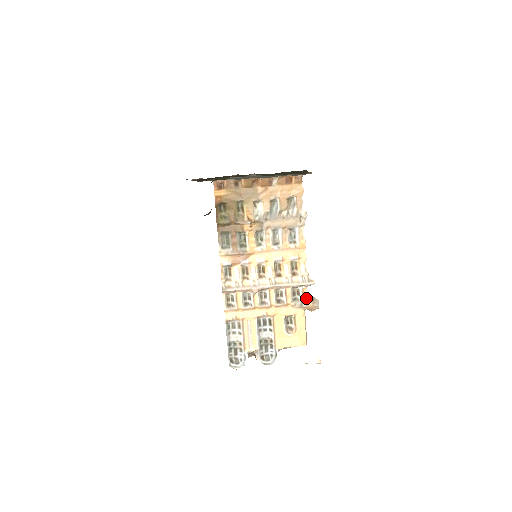
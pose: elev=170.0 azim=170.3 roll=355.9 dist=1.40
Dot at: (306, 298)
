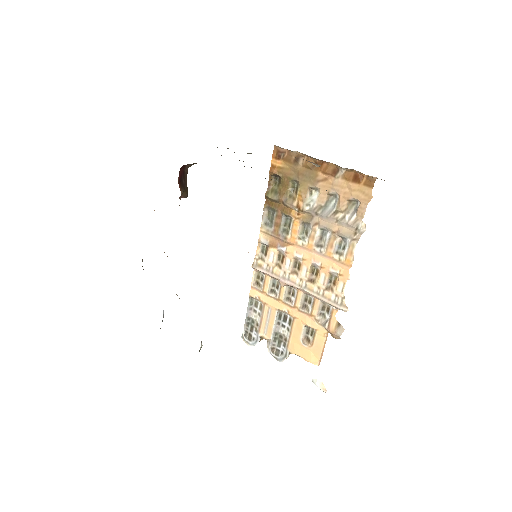
Dot at: (333, 320)
